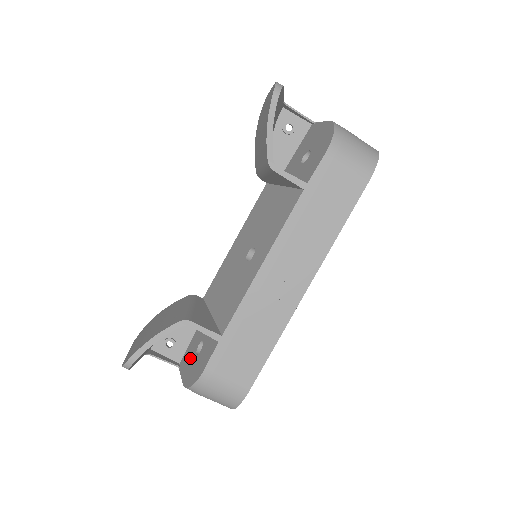
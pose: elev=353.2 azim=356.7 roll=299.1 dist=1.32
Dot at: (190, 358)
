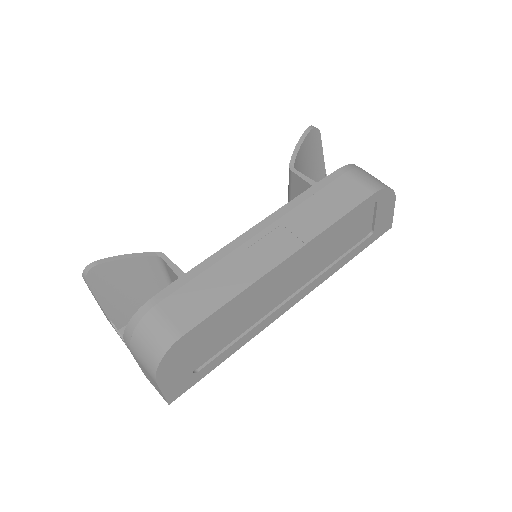
Dot at: occluded
